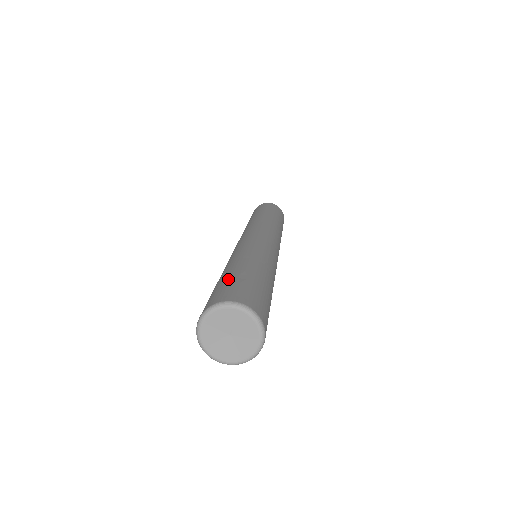
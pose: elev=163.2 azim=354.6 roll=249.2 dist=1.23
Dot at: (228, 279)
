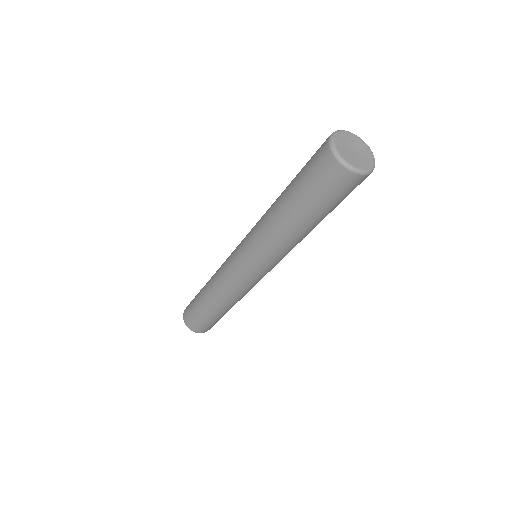
Dot at: occluded
